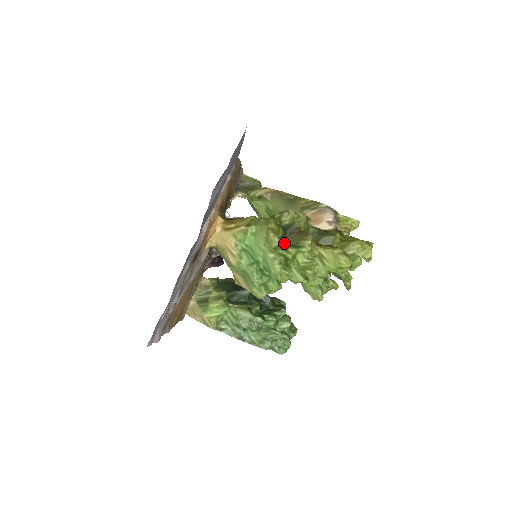
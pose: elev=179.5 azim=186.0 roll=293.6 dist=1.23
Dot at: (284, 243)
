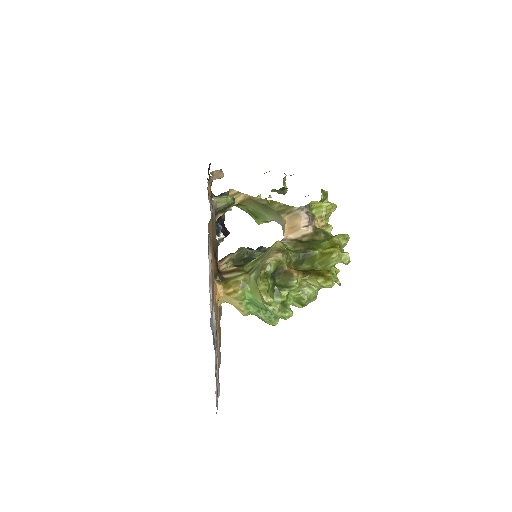
Dot at: (276, 290)
